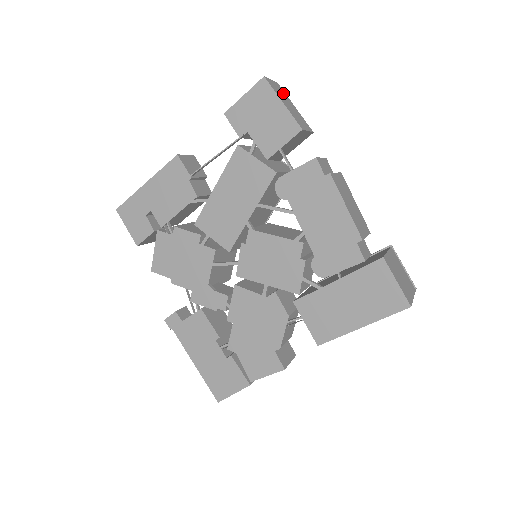
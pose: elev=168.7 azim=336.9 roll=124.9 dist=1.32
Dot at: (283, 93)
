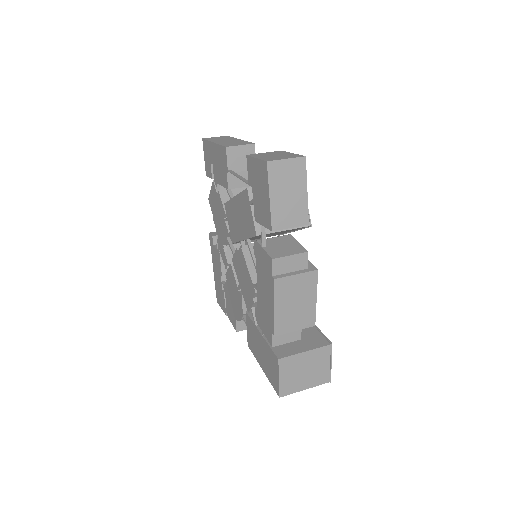
Dot at: (298, 174)
